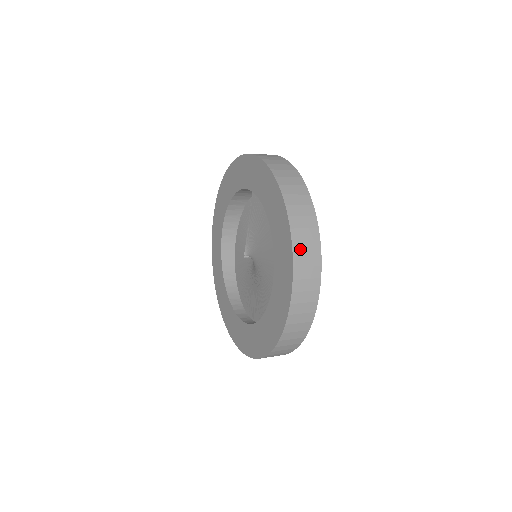
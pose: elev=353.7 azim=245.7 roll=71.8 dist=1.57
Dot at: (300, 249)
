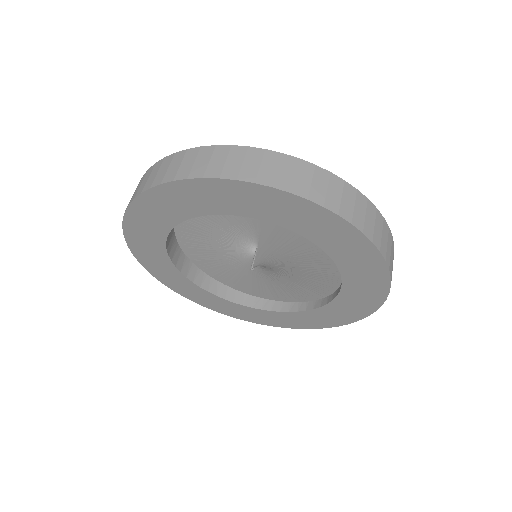
Dot at: (391, 266)
